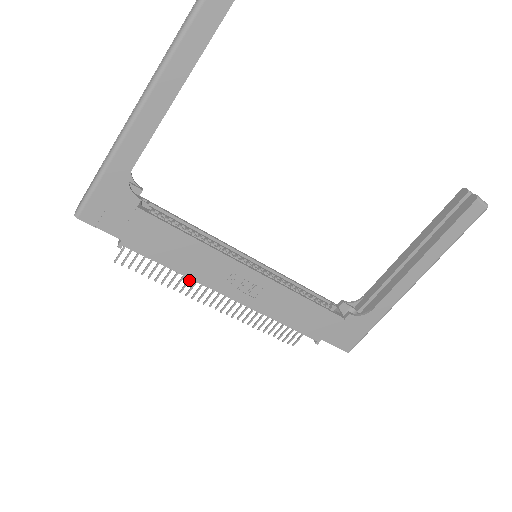
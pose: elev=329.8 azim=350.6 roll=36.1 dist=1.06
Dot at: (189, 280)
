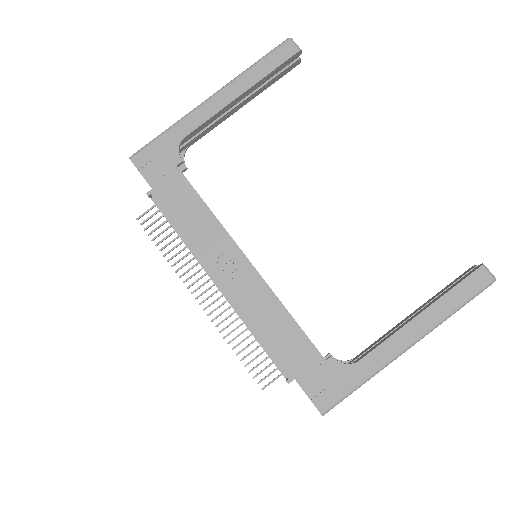
Dot at: (189, 261)
